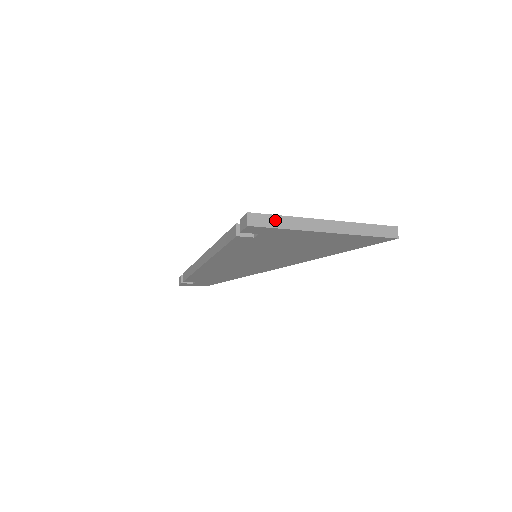
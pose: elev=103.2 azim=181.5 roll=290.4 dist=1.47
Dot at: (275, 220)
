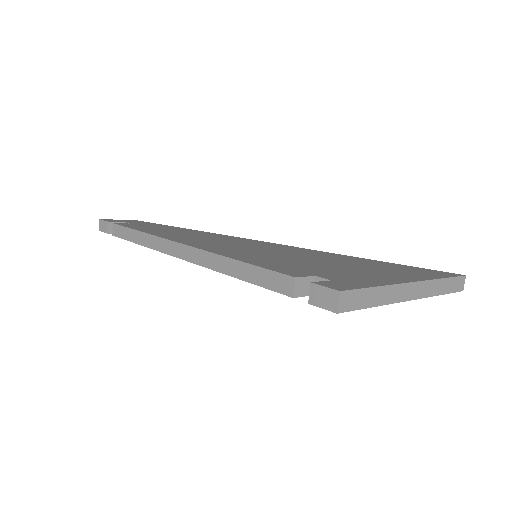
Dot at: (367, 296)
